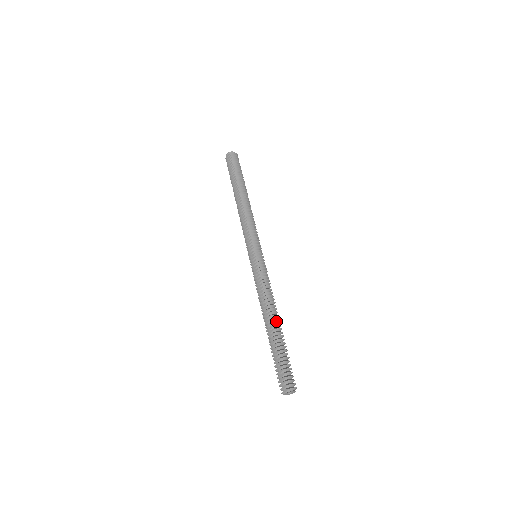
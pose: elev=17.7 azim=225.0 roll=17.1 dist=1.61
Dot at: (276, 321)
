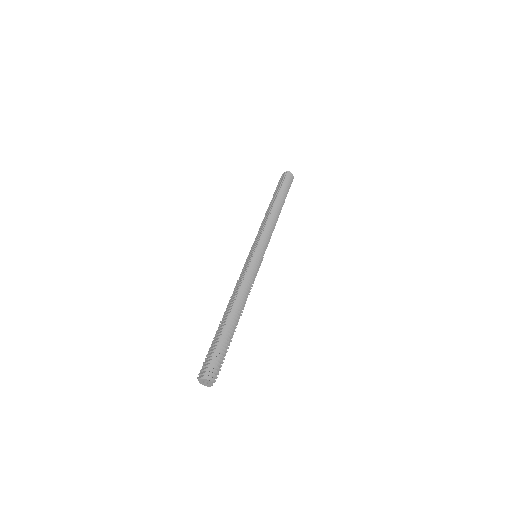
Dot at: (235, 312)
